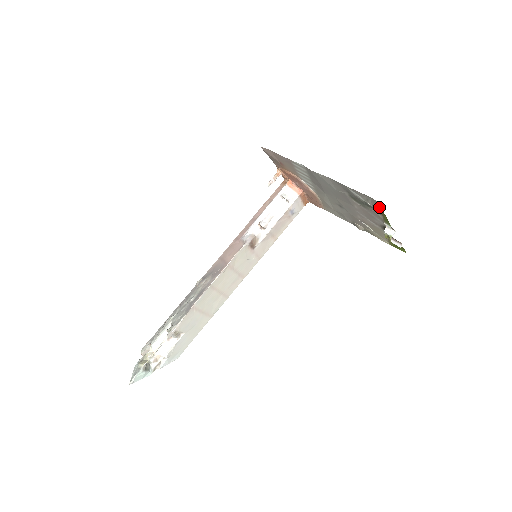
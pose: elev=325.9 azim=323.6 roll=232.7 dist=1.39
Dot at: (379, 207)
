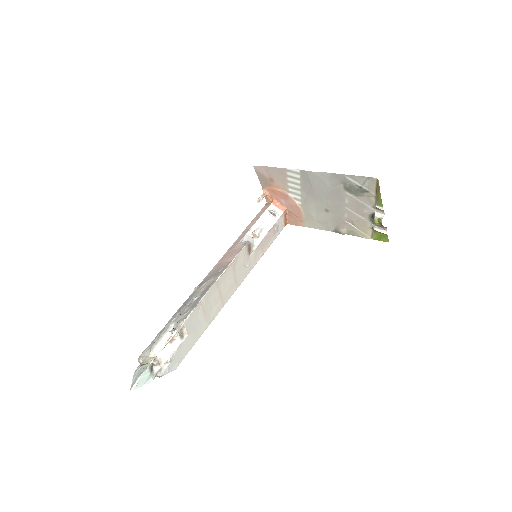
Dot at: (376, 186)
